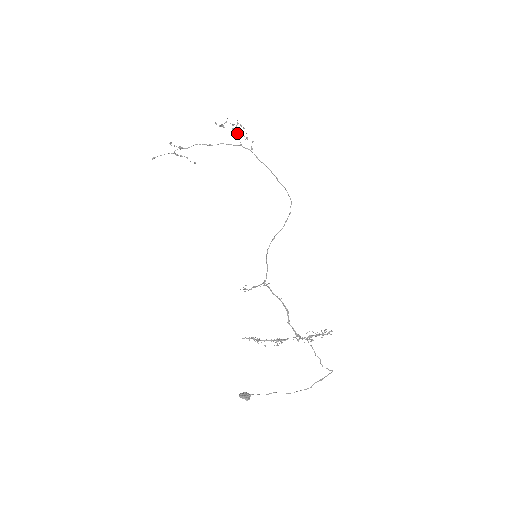
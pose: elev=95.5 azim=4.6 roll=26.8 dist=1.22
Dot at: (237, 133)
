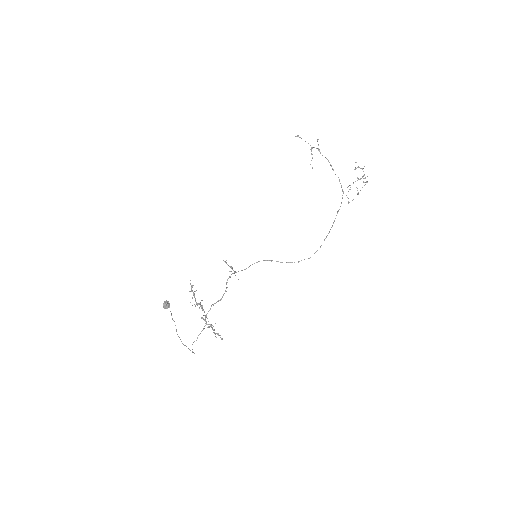
Dot at: (353, 183)
